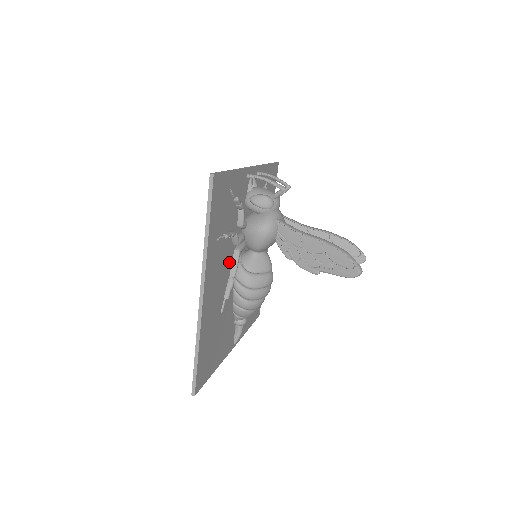
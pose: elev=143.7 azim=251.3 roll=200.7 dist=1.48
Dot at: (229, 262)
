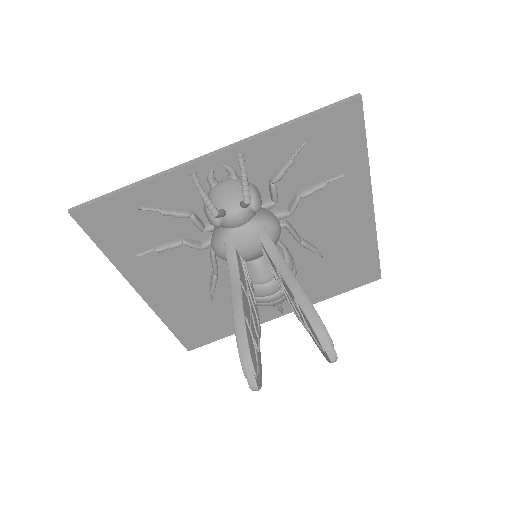
Dot at: (201, 261)
